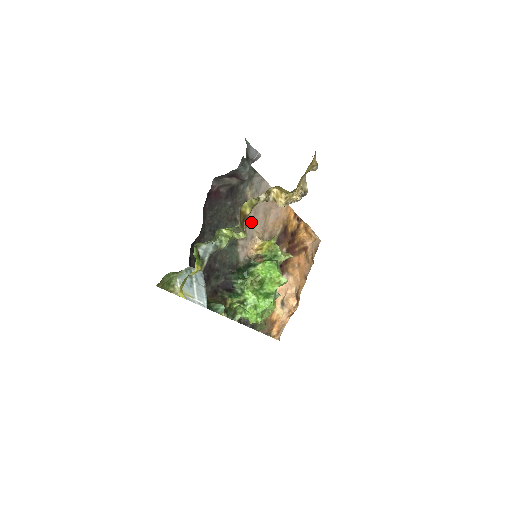
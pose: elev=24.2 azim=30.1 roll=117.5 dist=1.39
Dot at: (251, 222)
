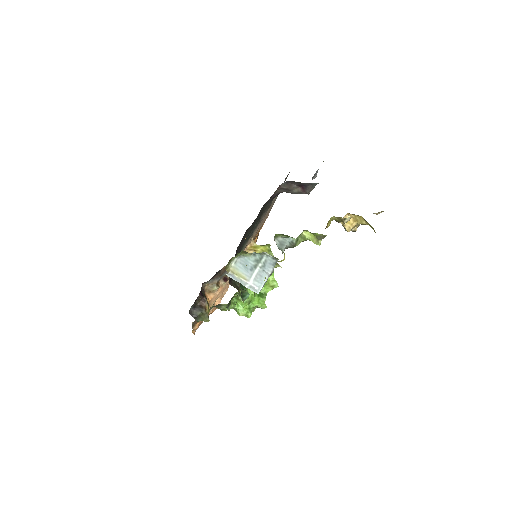
Dot at: occluded
